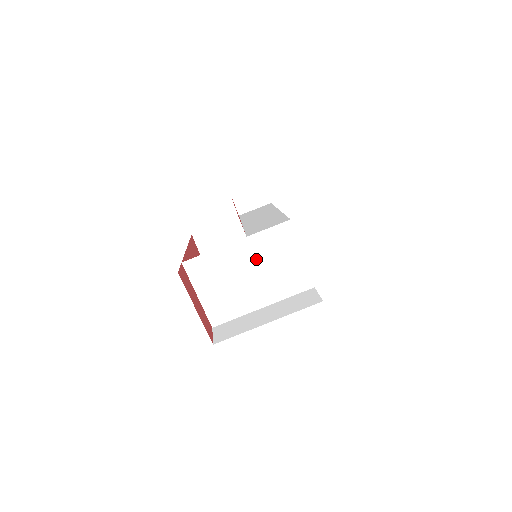
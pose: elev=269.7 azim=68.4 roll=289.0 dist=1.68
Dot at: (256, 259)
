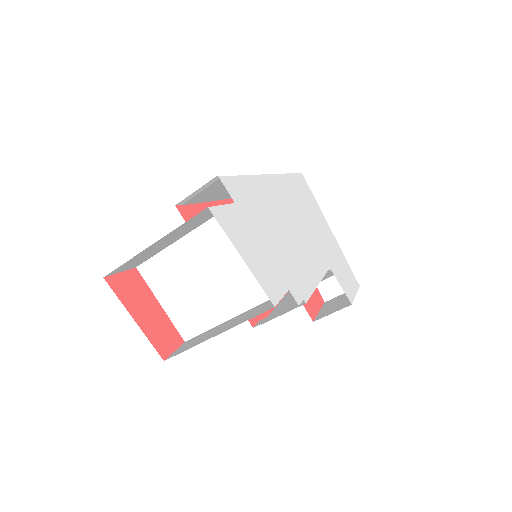
Dot at: (209, 257)
